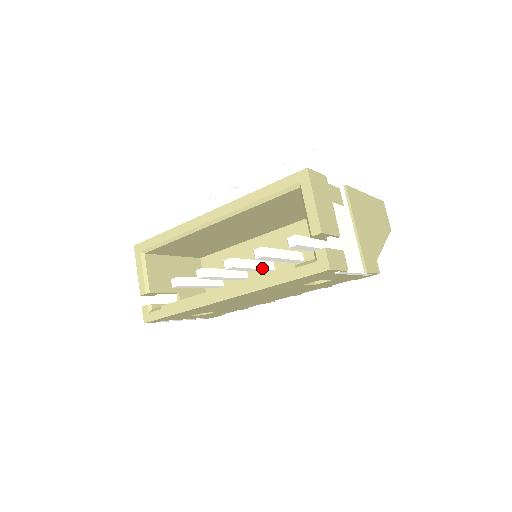
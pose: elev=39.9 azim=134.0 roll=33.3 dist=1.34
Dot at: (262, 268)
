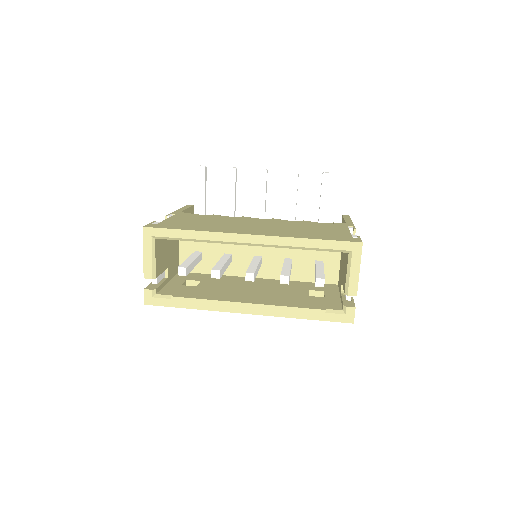
Dot at: (259, 268)
